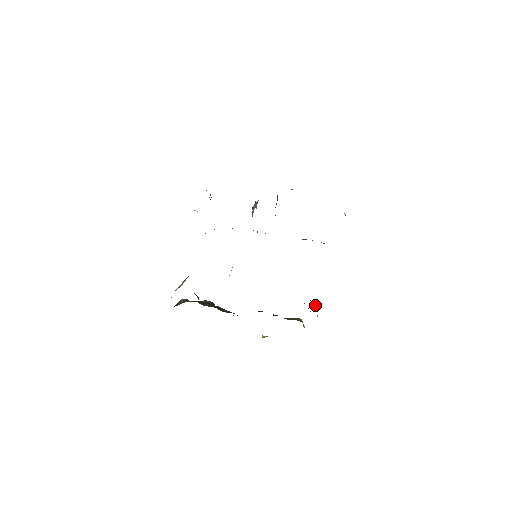
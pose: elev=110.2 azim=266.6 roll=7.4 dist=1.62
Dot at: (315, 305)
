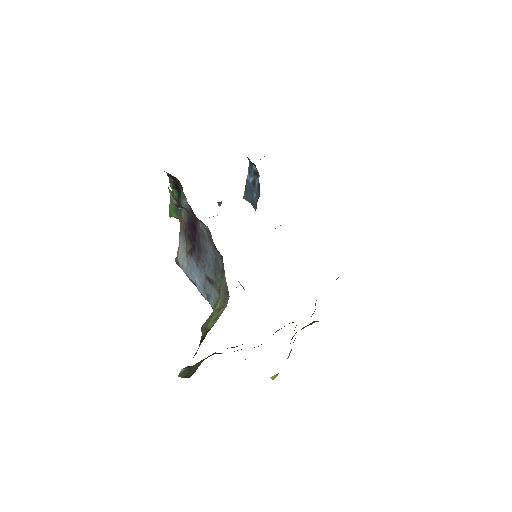
Dot at: occluded
